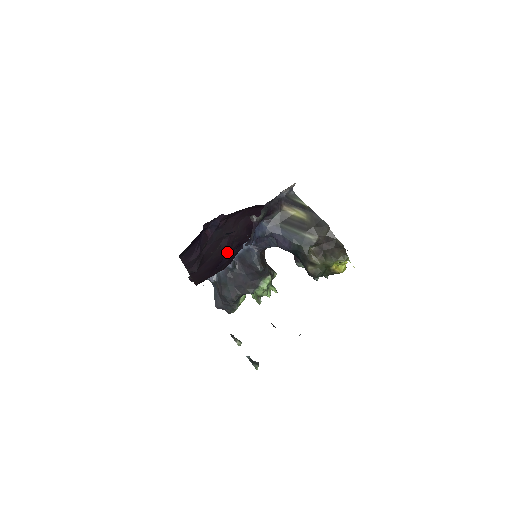
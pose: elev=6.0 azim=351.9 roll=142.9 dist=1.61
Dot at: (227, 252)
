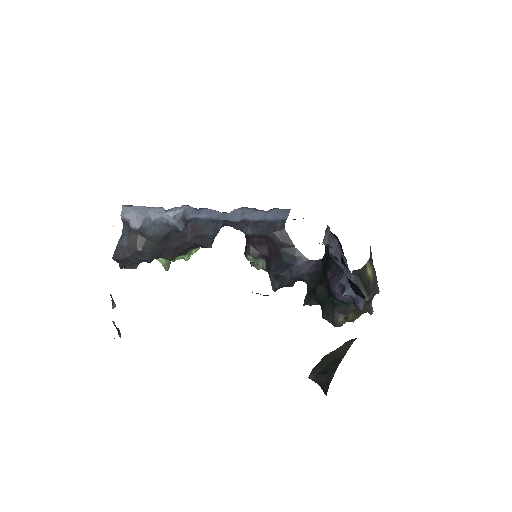
Dot at: occluded
